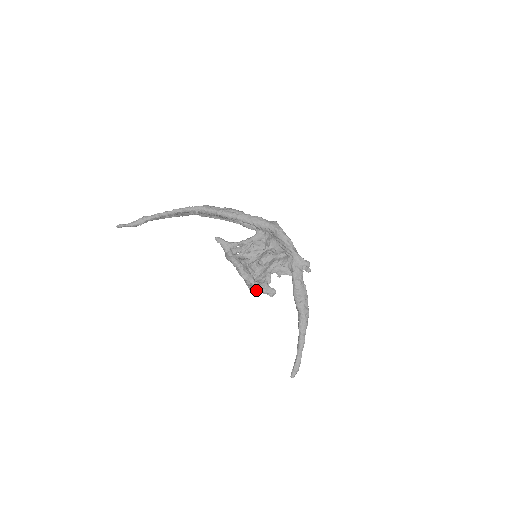
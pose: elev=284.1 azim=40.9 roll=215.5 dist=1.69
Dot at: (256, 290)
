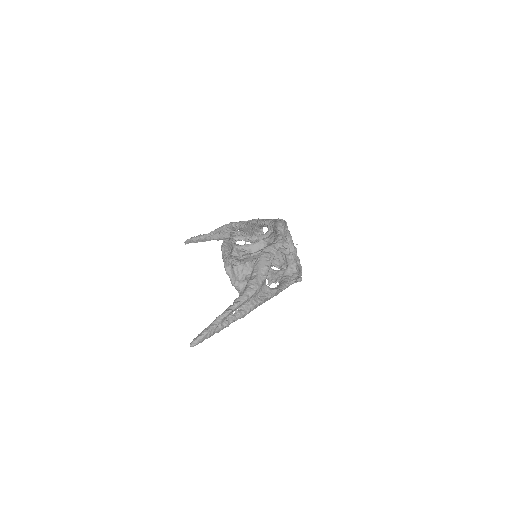
Dot at: (240, 293)
